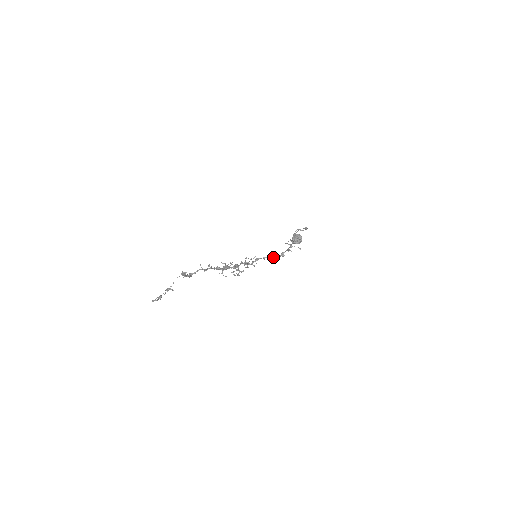
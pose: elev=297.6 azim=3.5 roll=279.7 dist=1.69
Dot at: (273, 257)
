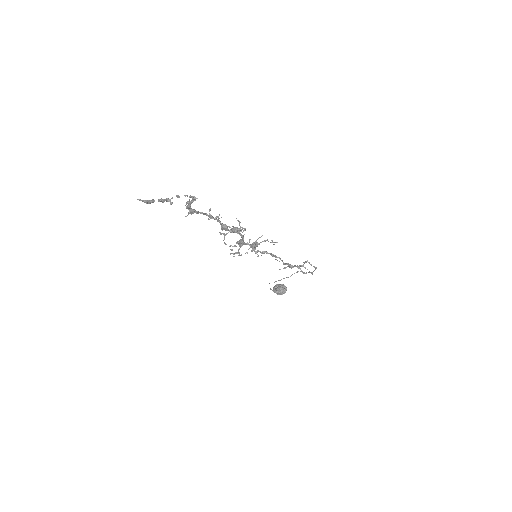
Dot at: (282, 260)
